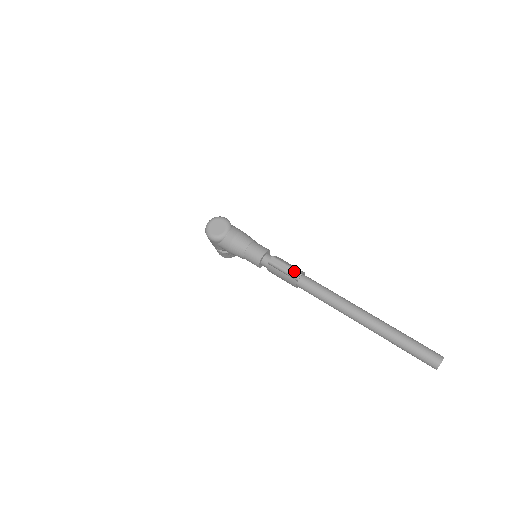
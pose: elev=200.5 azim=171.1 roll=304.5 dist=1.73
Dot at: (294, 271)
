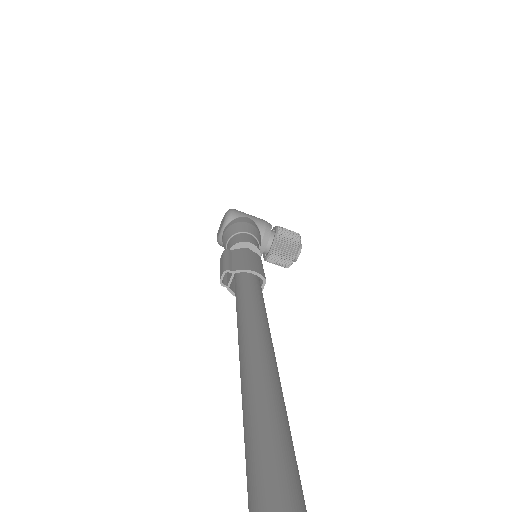
Dot at: (222, 269)
